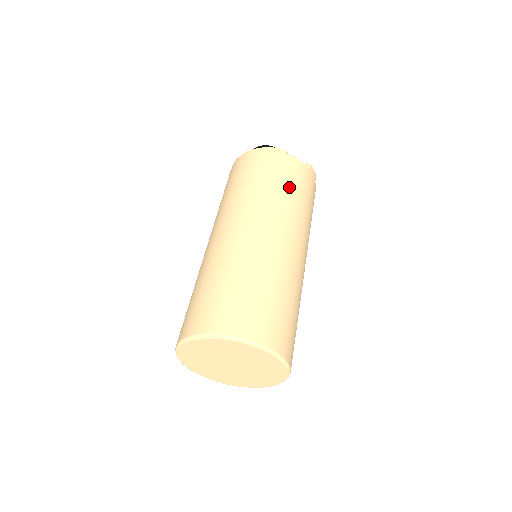
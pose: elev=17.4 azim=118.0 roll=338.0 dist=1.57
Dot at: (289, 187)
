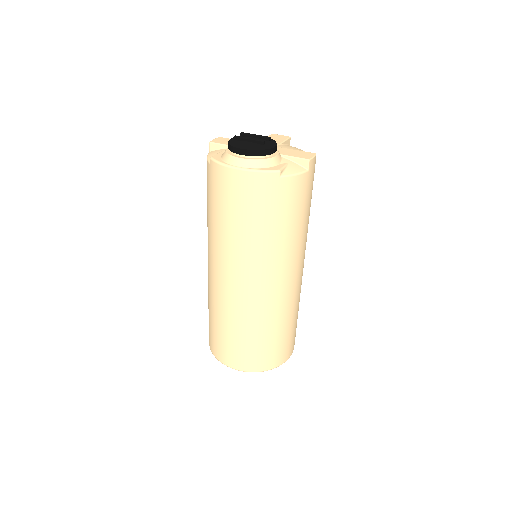
Dot at: (287, 225)
